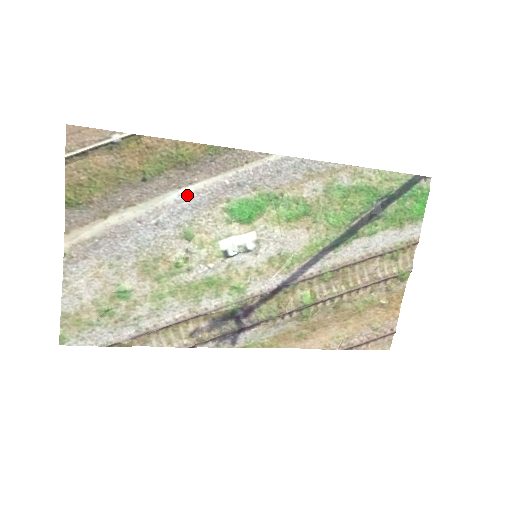
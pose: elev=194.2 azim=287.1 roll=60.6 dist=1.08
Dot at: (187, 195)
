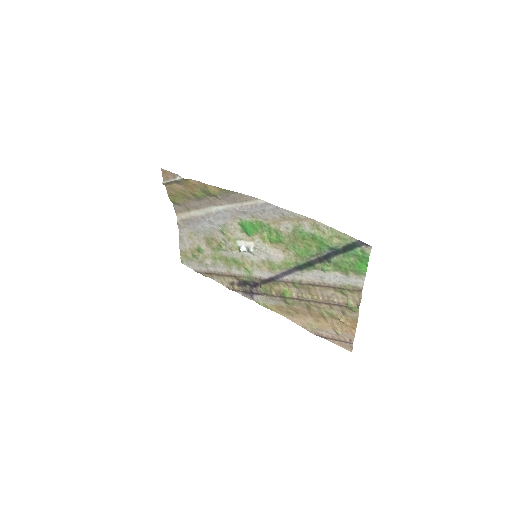
Dot at: (220, 210)
